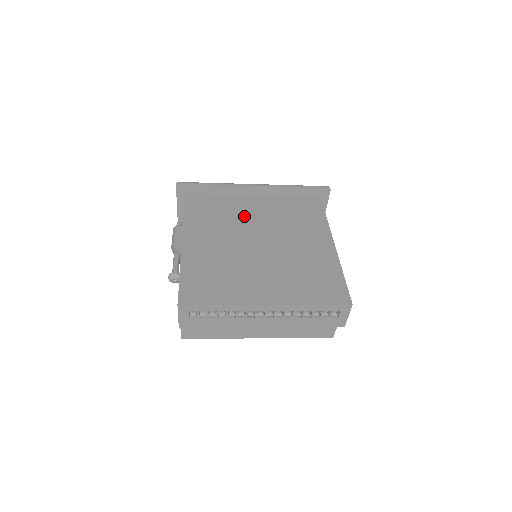
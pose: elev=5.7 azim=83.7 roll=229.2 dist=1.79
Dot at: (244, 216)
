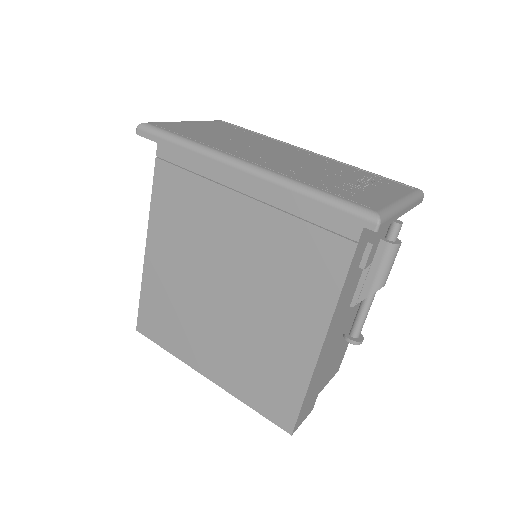
Dot at: (220, 225)
